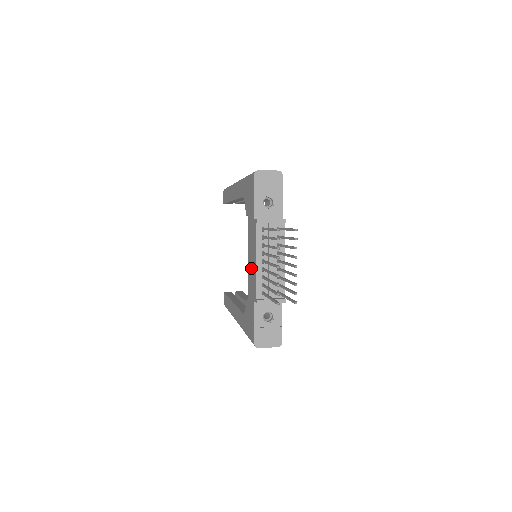
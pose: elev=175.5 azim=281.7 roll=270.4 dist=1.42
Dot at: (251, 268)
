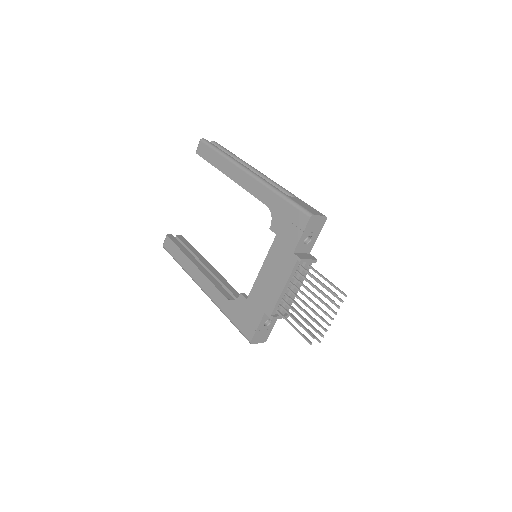
Dot at: (268, 283)
